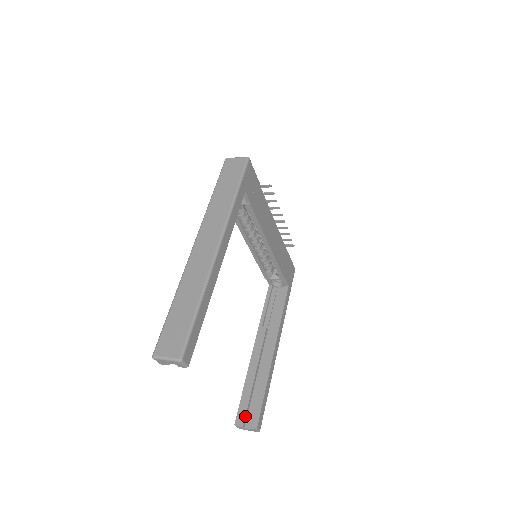
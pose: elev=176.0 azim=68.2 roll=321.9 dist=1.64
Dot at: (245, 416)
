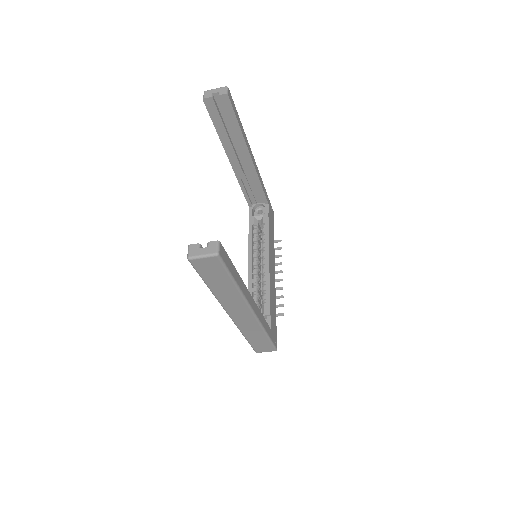
Dot at: occluded
